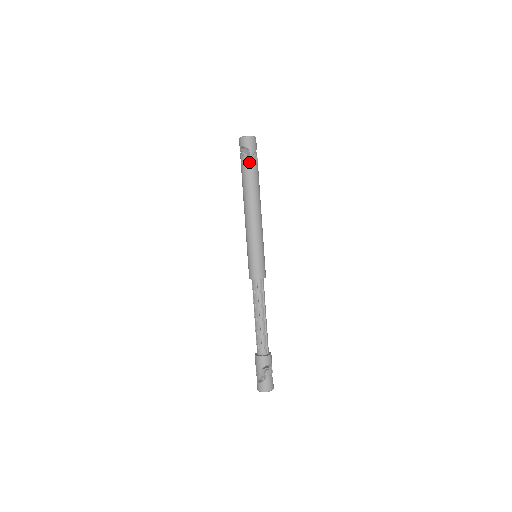
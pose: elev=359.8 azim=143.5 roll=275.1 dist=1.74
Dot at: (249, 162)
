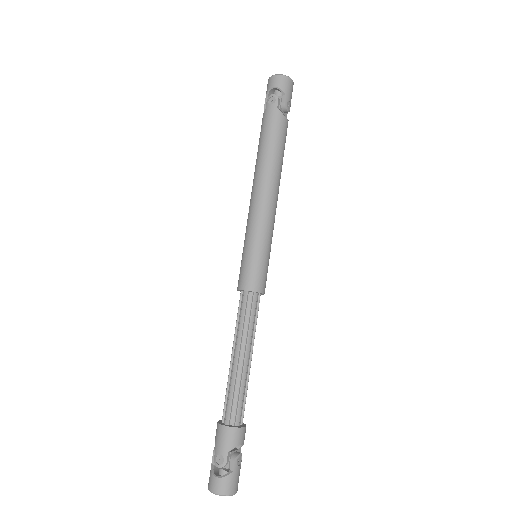
Dot at: (281, 112)
